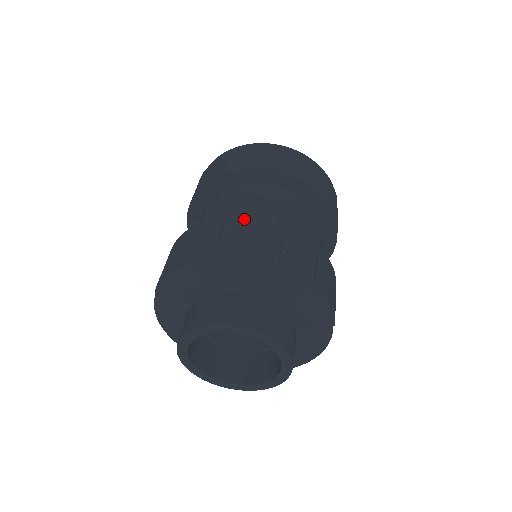
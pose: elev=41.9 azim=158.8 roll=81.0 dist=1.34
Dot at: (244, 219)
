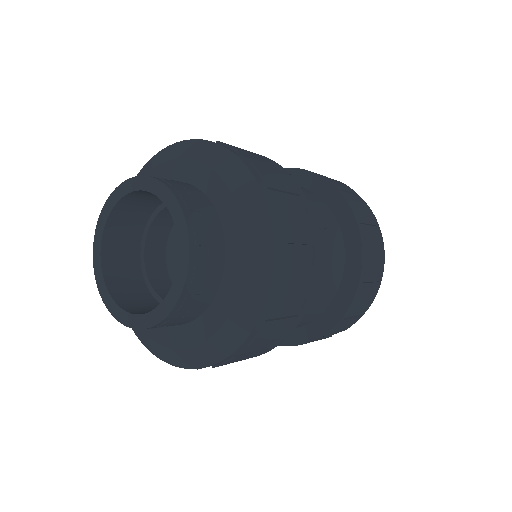
Dot at: (287, 173)
